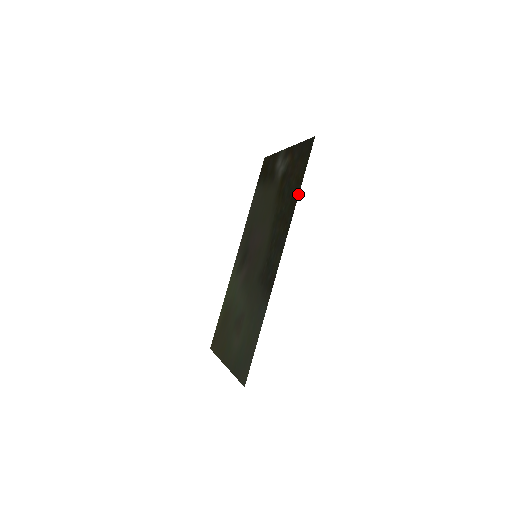
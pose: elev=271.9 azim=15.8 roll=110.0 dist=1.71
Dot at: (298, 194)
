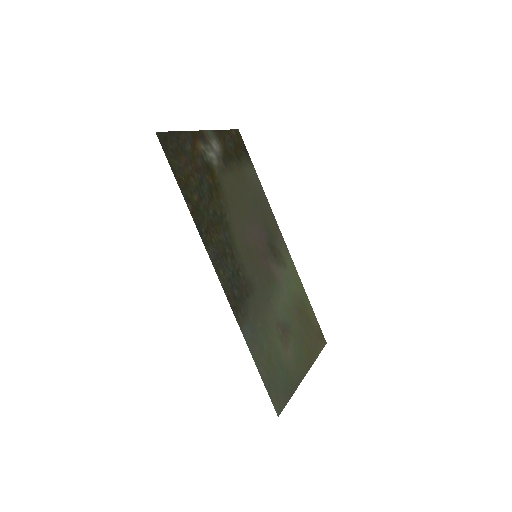
Dot at: (186, 202)
